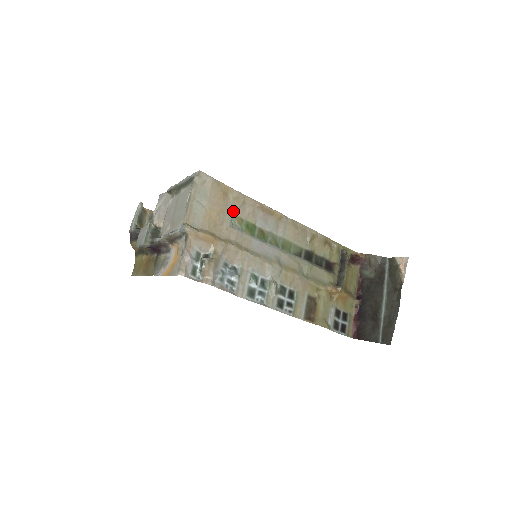
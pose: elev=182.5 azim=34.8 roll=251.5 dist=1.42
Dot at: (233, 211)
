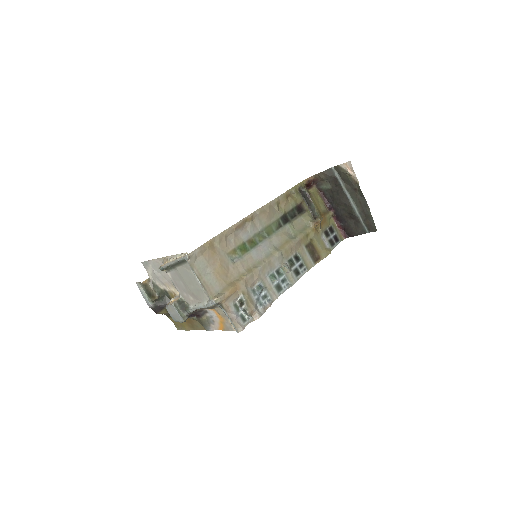
Dot at: (225, 251)
